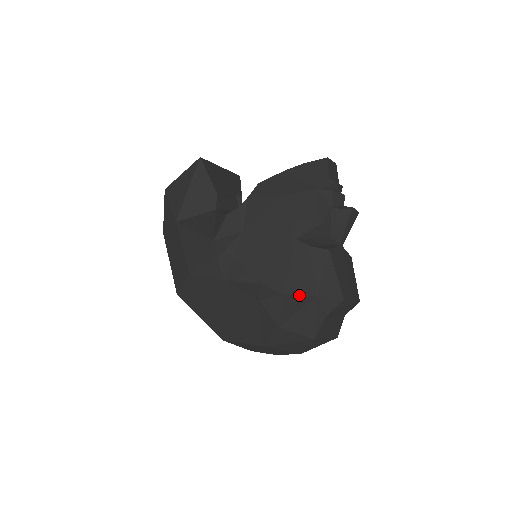
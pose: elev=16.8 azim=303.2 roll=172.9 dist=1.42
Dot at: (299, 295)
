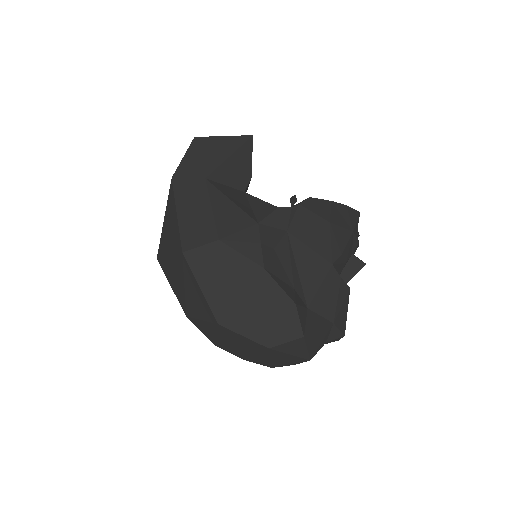
Dot at: (320, 315)
